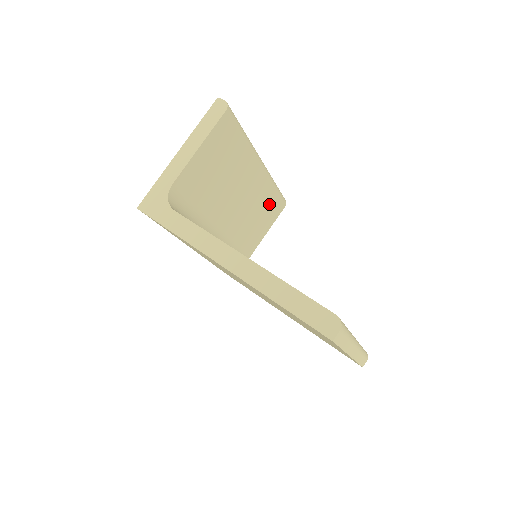
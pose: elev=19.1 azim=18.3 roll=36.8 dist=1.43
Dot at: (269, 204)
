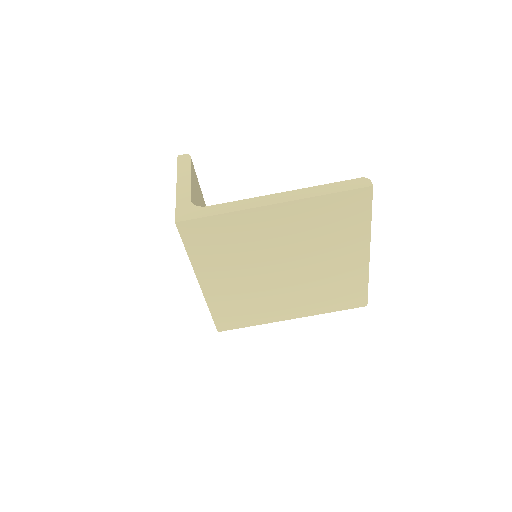
Dot at: occluded
